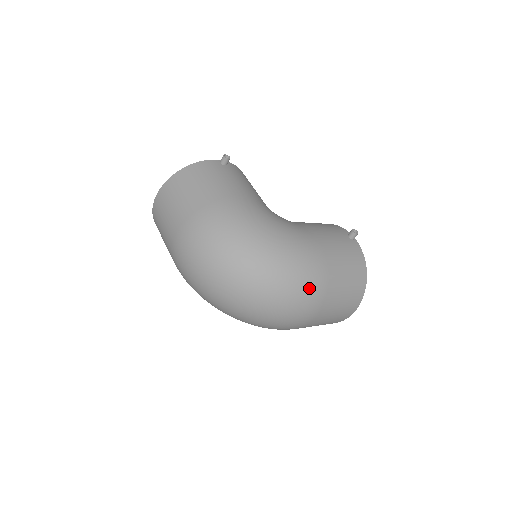
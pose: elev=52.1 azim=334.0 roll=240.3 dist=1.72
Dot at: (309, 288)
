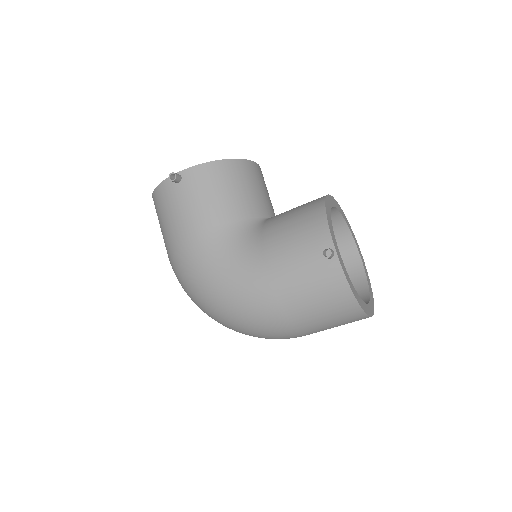
Dot at: (270, 332)
